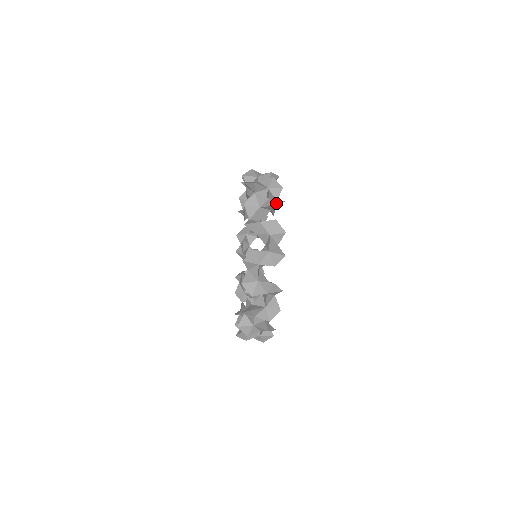
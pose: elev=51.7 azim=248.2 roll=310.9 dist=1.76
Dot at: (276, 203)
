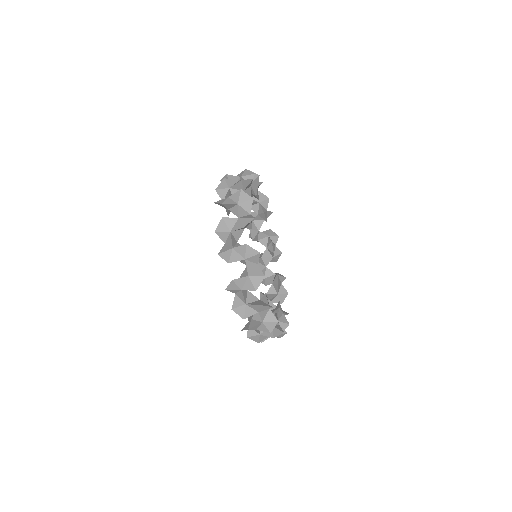
Dot at: (245, 224)
